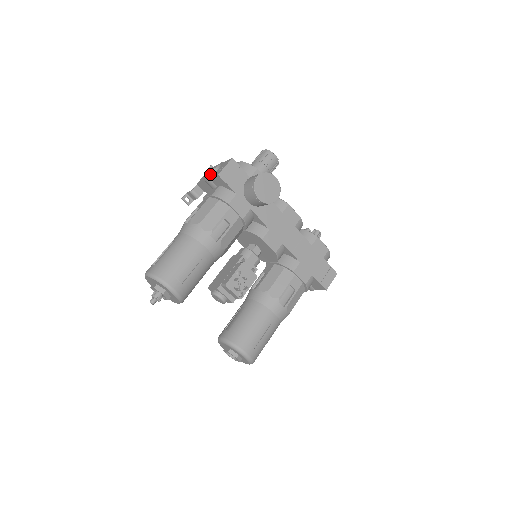
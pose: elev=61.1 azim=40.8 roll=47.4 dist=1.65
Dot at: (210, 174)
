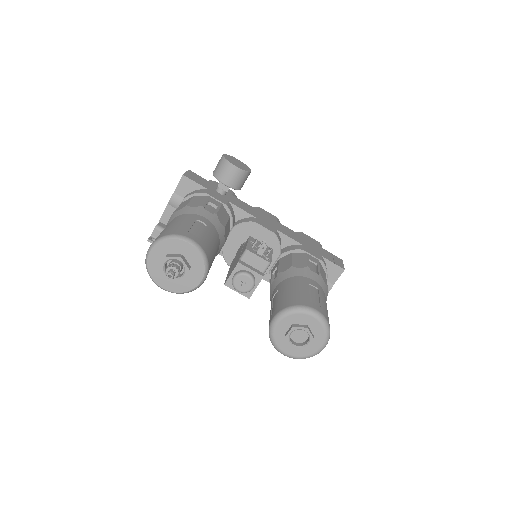
Dot at: occluded
